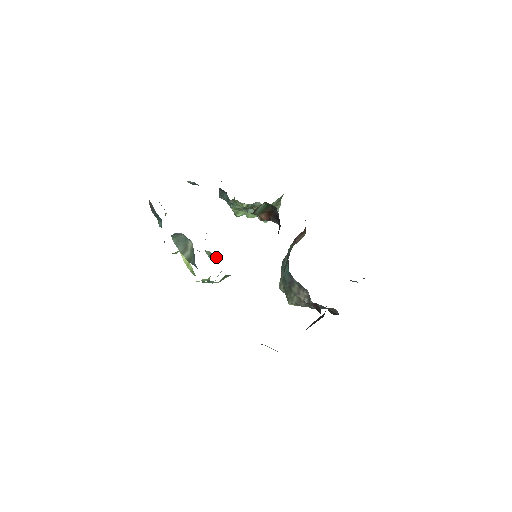
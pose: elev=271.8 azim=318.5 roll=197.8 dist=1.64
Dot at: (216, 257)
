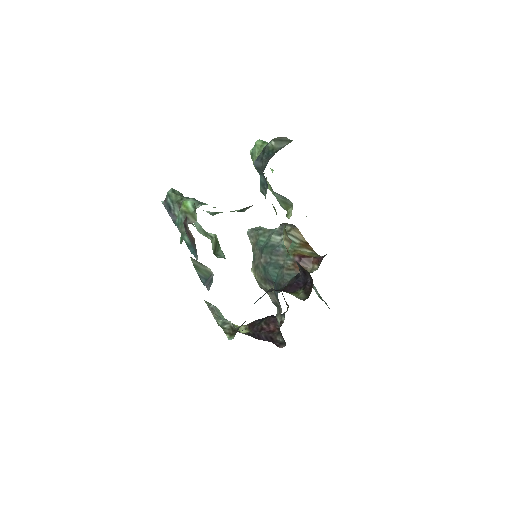
Dot at: (218, 246)
